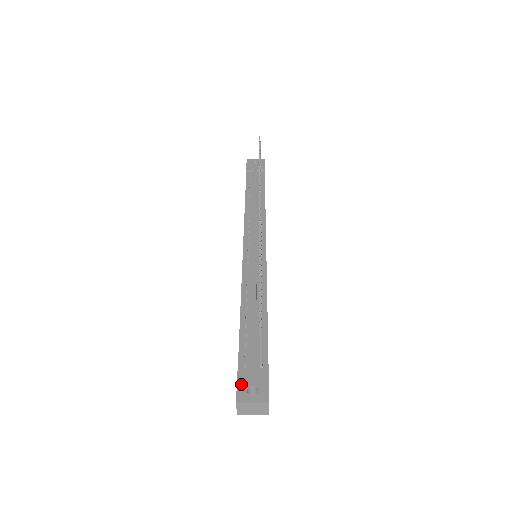
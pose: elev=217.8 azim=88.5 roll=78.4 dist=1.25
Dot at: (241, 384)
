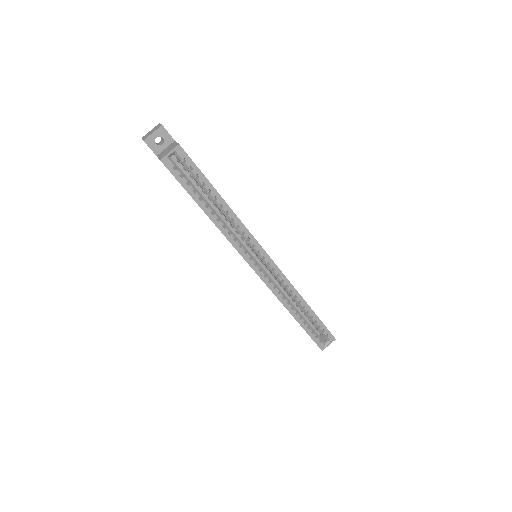
Dot at: occluded
